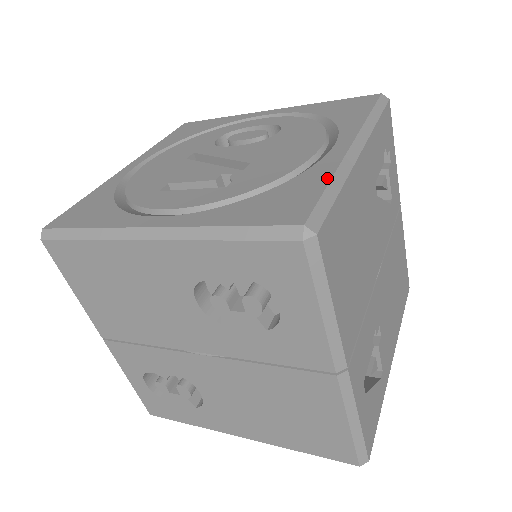
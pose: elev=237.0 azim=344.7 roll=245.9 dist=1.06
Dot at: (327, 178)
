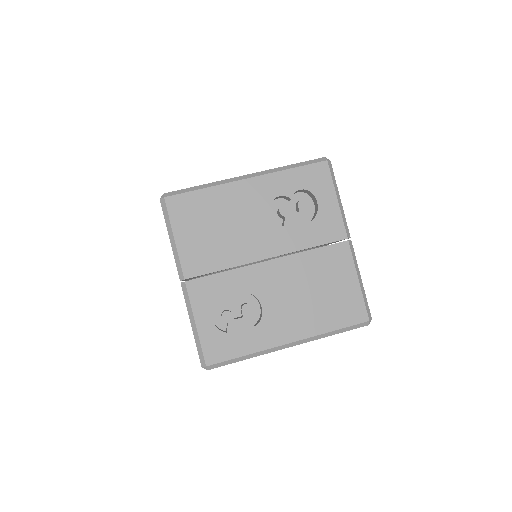
Dot at: occluded
